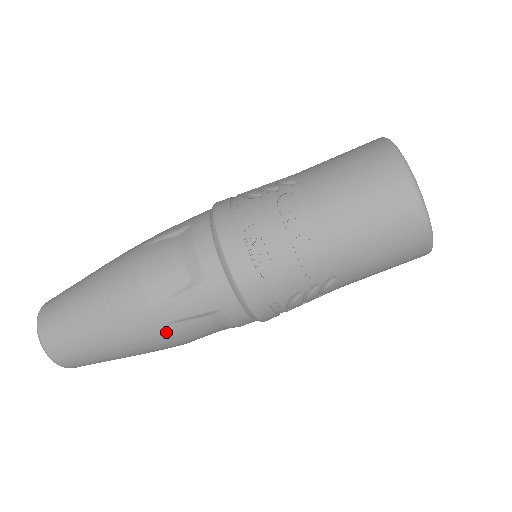
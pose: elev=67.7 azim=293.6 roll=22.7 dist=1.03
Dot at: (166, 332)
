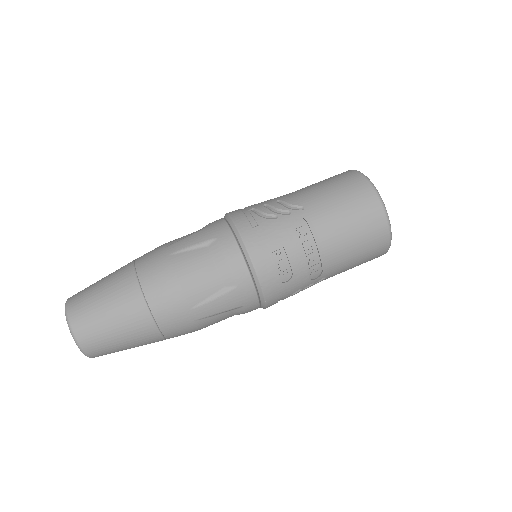
Dot at: (197, 325)
